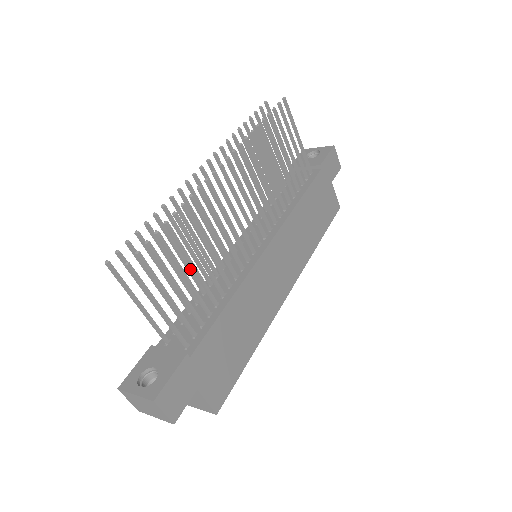
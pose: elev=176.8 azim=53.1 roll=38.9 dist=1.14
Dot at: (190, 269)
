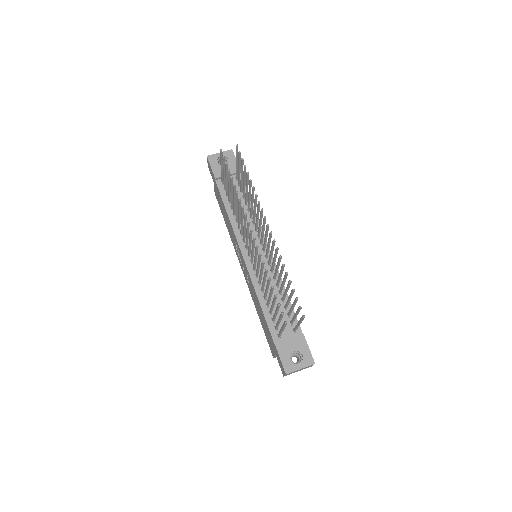
Dot at: (267, 292)
